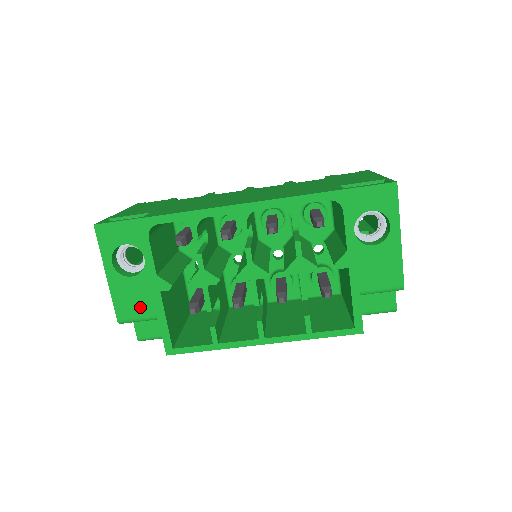
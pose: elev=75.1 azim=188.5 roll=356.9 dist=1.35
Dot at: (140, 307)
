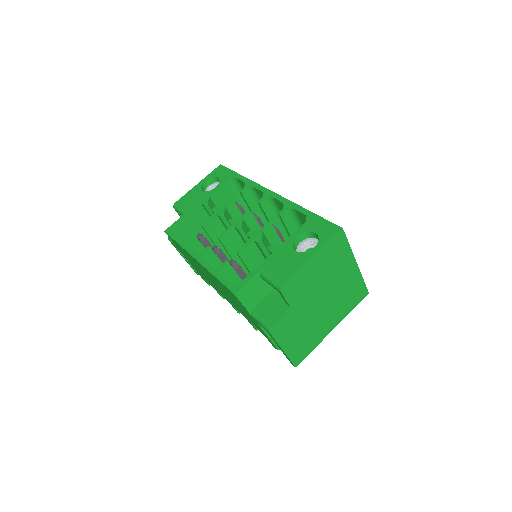
Dot at: (187, 204)
